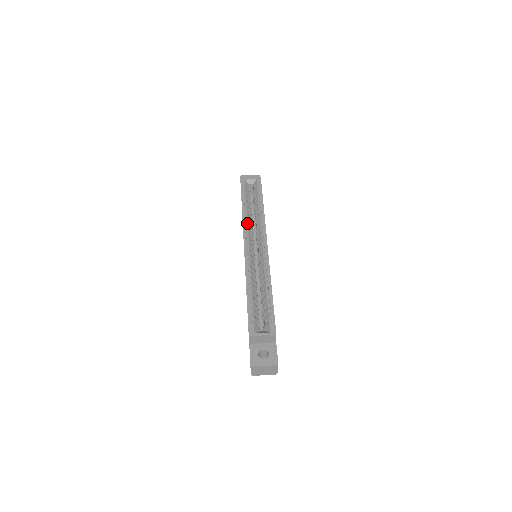
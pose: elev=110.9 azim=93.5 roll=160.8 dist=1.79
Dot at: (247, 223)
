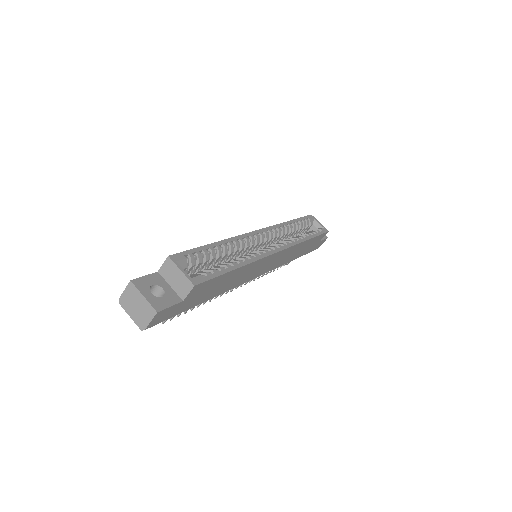
Dot at: (280, 229)
